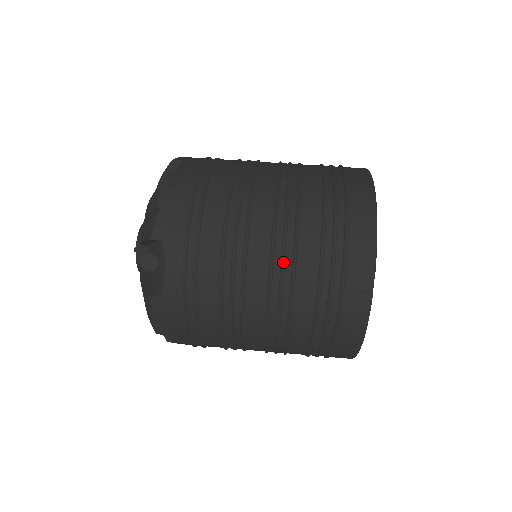
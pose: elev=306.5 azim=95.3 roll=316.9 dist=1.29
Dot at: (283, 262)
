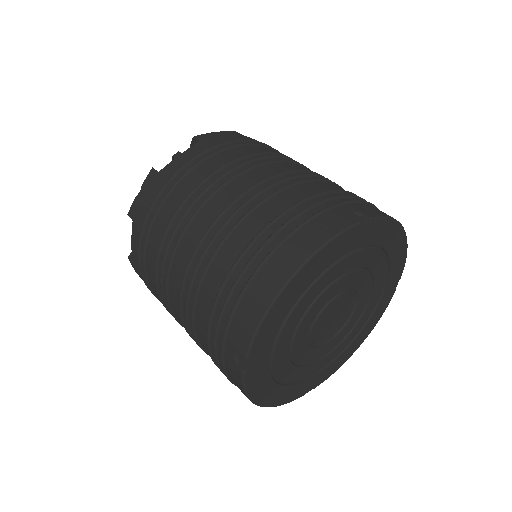
Dot at: (188, 291)
